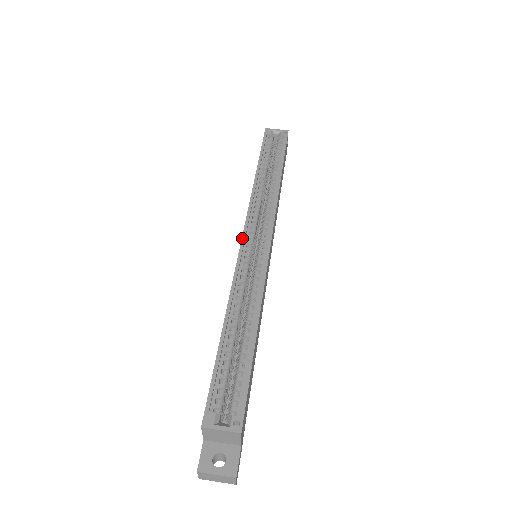
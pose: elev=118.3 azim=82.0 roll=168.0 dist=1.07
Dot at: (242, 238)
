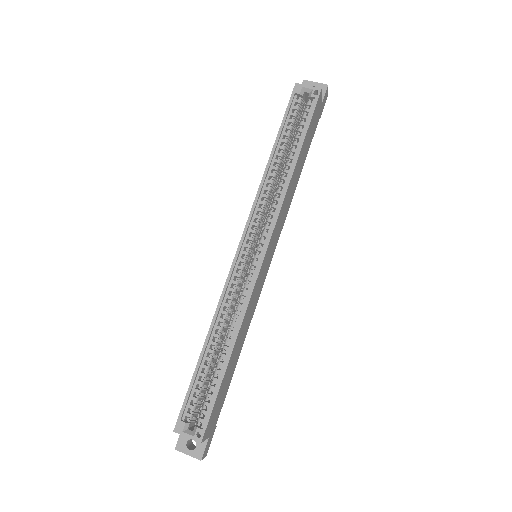
Dot at: (238, 248)
